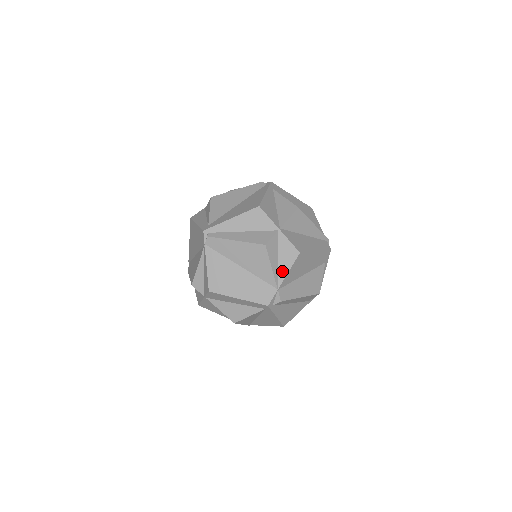
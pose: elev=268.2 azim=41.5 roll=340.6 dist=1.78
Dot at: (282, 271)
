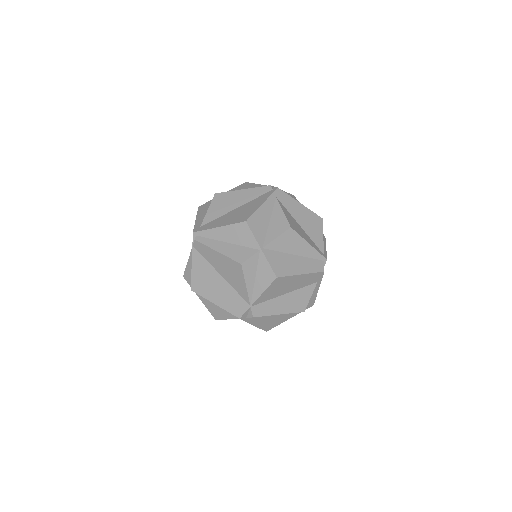
Dot at: (257, 290)
